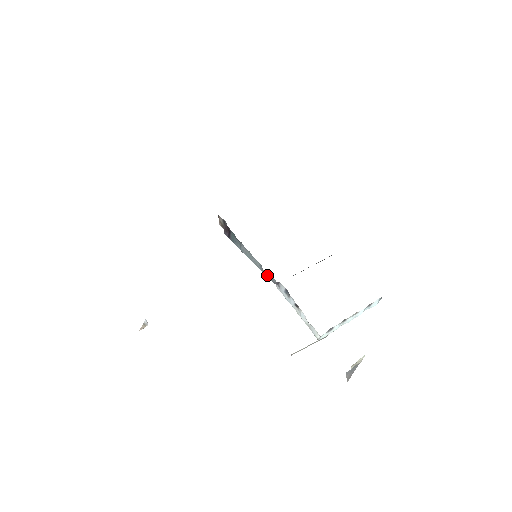
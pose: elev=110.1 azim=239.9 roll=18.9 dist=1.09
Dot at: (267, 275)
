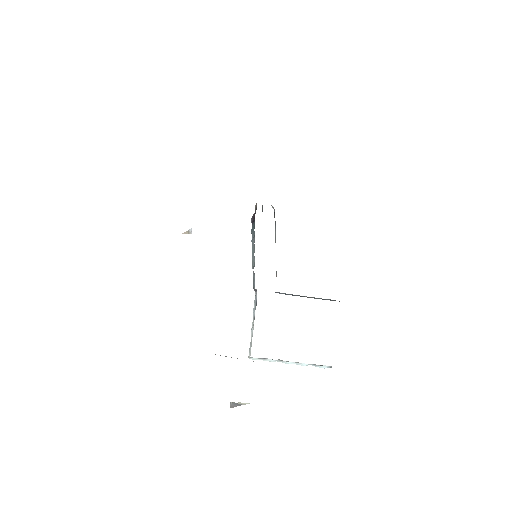
Dot at: (253, 277)
